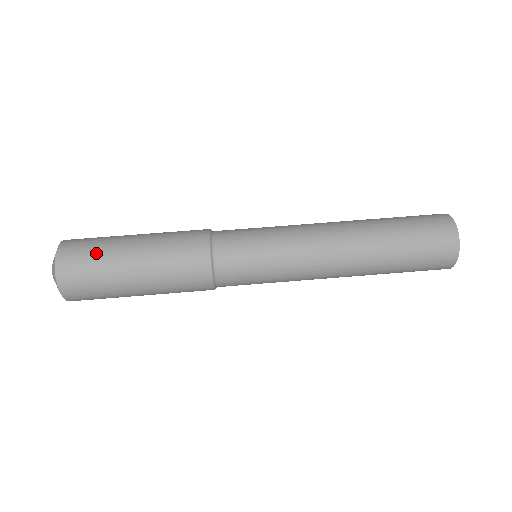
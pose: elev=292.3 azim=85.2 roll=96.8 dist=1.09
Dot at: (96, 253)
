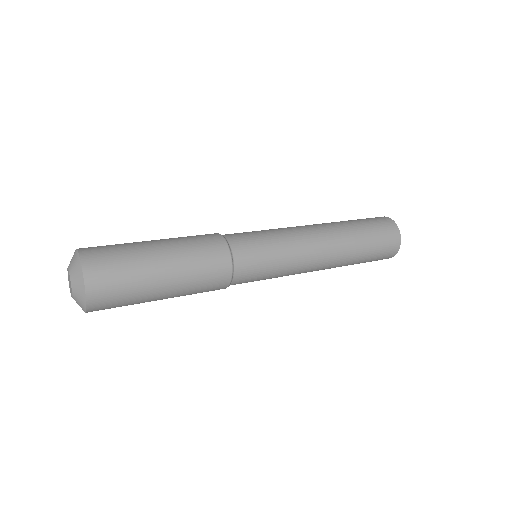
Dot at: (118, 244)
